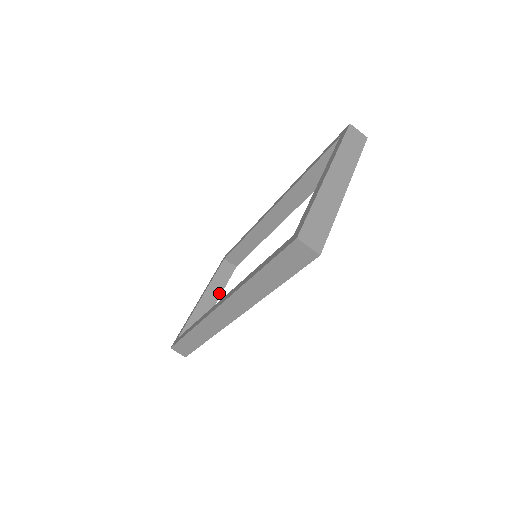
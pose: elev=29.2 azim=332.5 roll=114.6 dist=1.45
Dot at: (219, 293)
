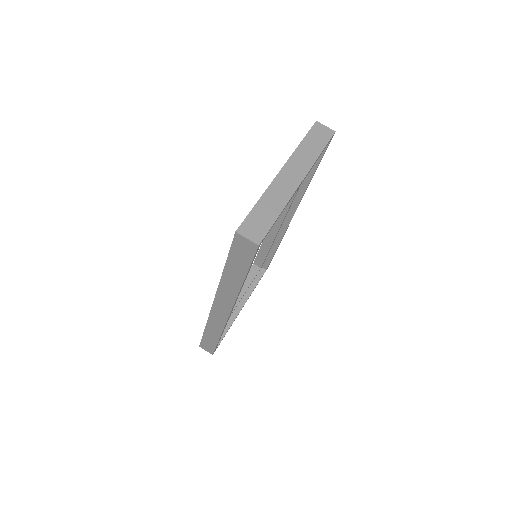
Dot at: (247, 295)
